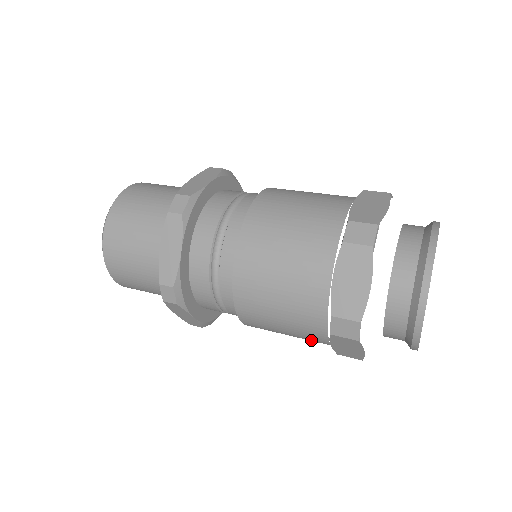
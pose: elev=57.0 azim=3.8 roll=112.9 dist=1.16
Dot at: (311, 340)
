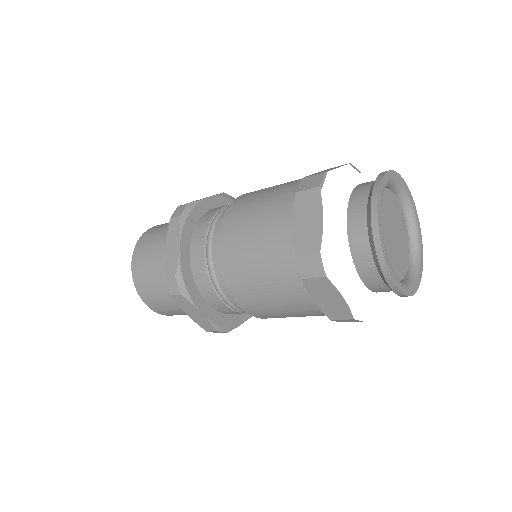
Dot at: (301, 307)
